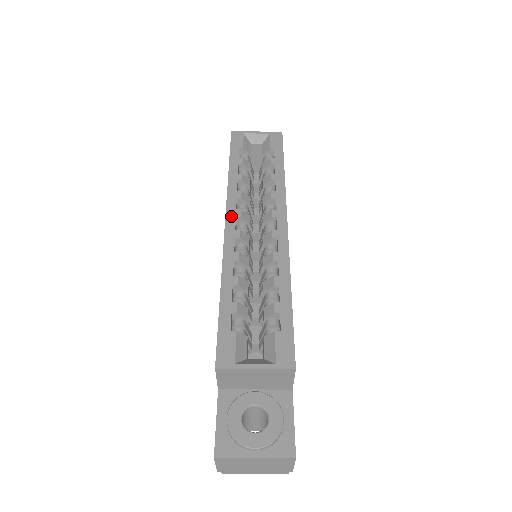
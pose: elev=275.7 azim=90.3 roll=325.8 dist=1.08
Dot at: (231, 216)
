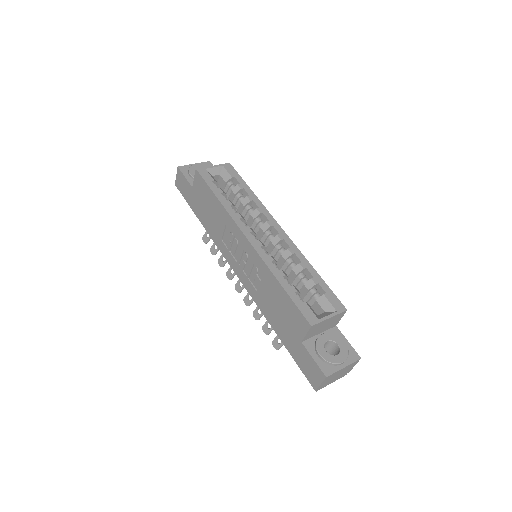
Dot at: (247, 232)
